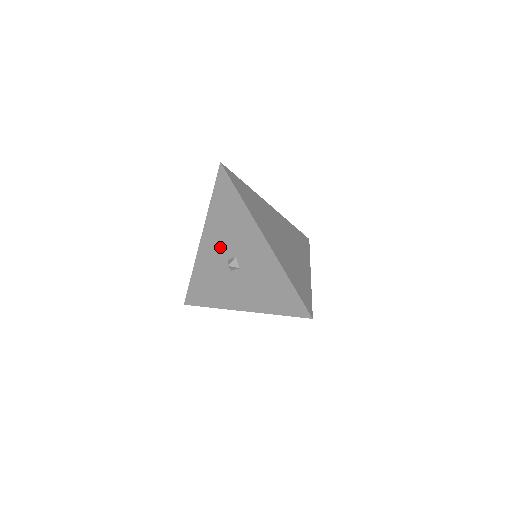
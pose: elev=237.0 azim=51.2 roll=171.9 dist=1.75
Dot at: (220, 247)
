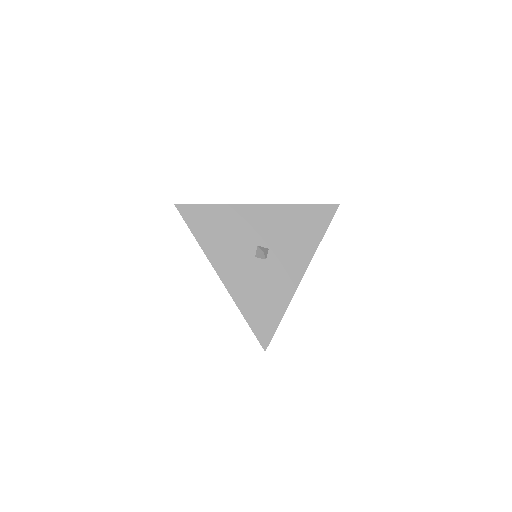
Dot at: (240, 258)
